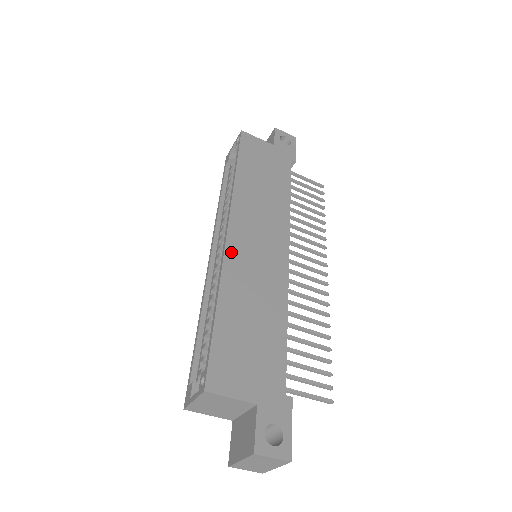
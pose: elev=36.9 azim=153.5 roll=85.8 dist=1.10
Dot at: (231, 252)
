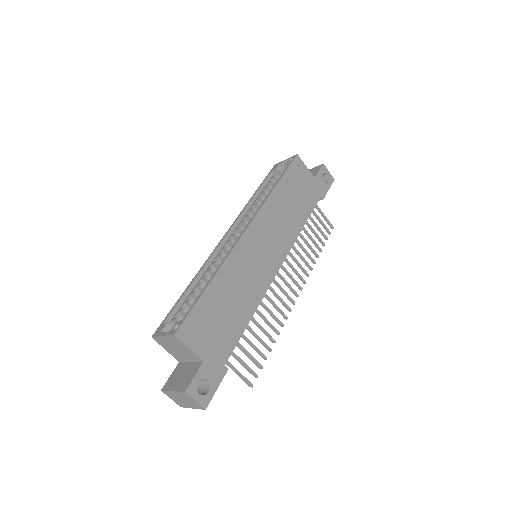
Dot at: (241, 246)
